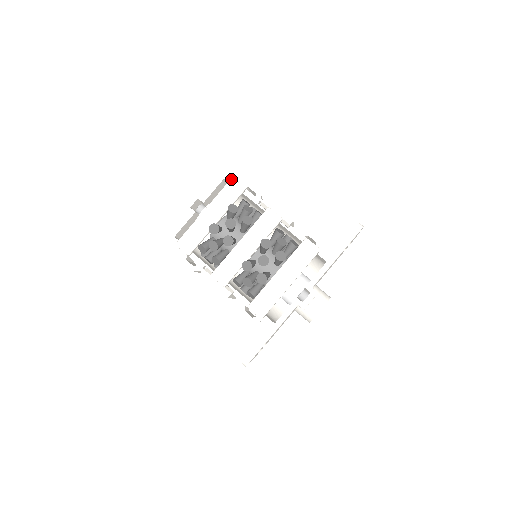
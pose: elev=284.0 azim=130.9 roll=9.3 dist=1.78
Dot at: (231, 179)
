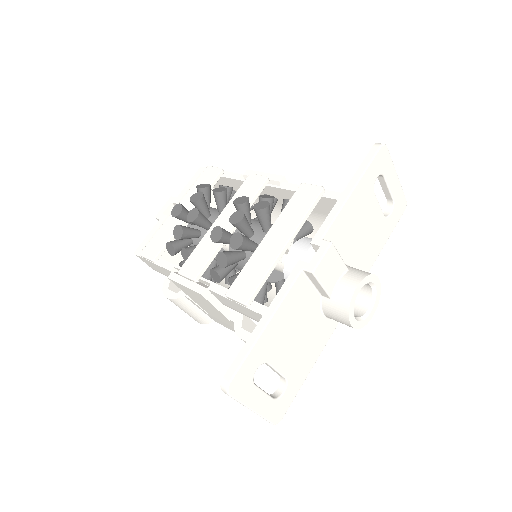
Dot at: (206, 167)
